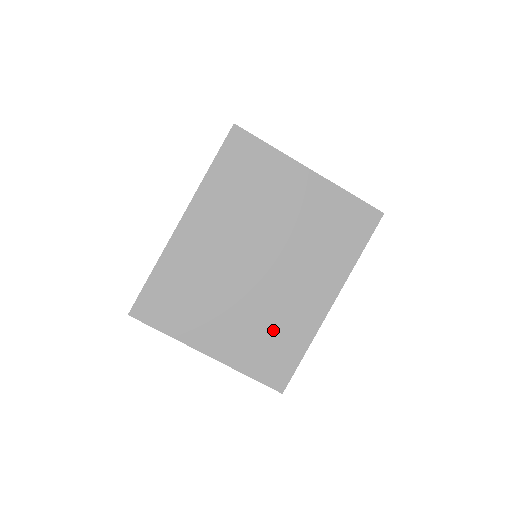
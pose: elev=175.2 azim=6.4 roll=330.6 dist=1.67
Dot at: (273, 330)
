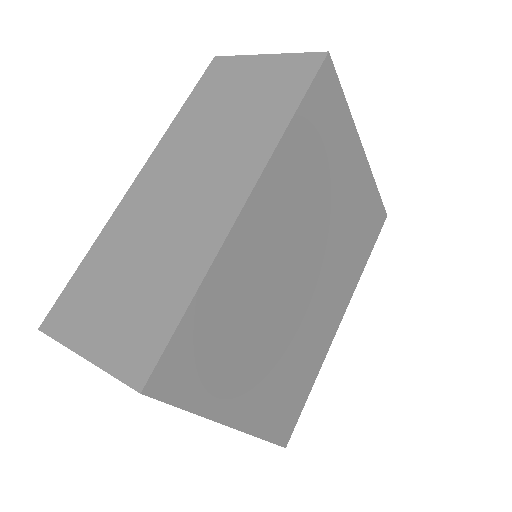
Dot at: (296, 367)
